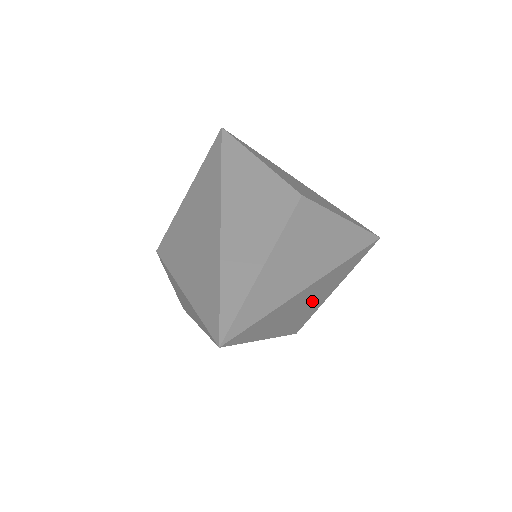
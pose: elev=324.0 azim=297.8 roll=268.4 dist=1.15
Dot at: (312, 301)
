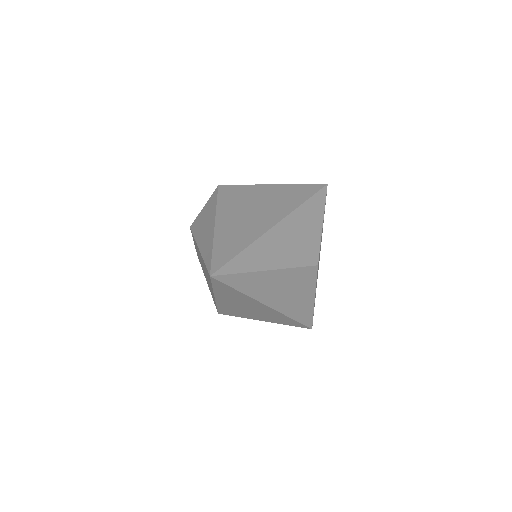
Dot at: (251, 311)
